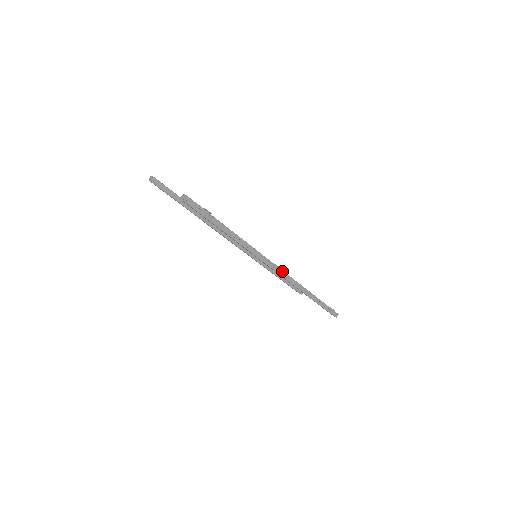
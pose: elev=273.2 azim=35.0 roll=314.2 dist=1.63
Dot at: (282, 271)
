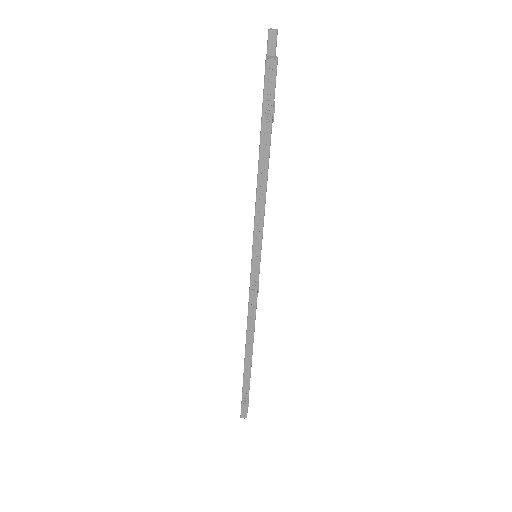
Dot at: (256, 302)
